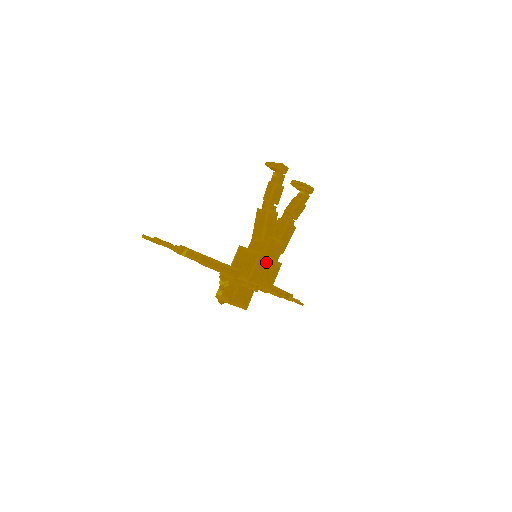
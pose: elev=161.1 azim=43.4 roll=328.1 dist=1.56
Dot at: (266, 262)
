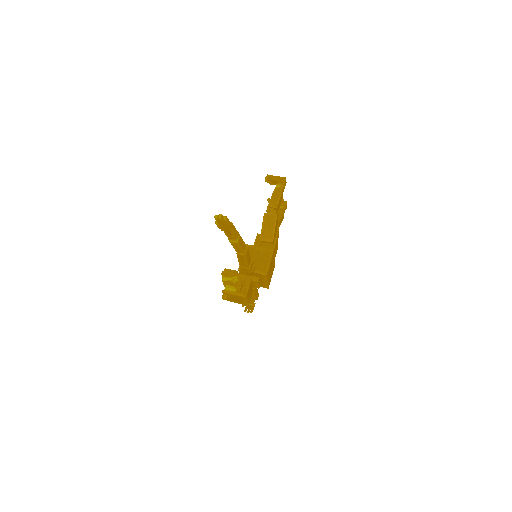
Dot at: (273, 260)
